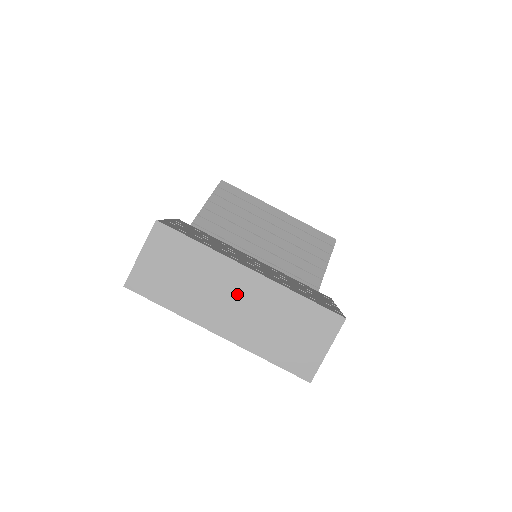
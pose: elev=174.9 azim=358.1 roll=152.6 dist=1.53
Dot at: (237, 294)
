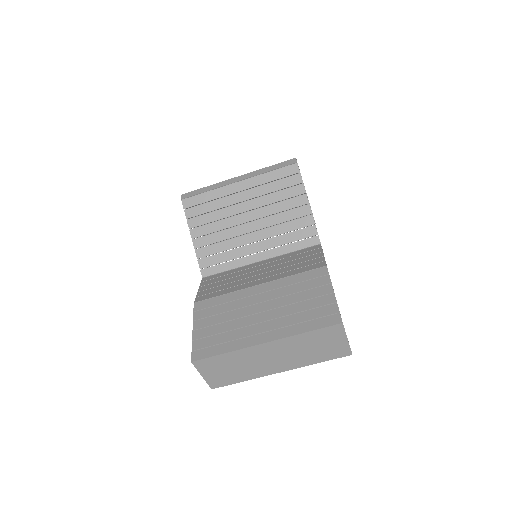
Dot at: (270, 355)
